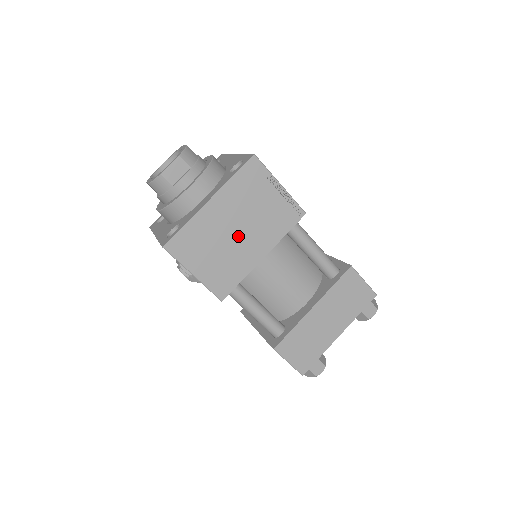
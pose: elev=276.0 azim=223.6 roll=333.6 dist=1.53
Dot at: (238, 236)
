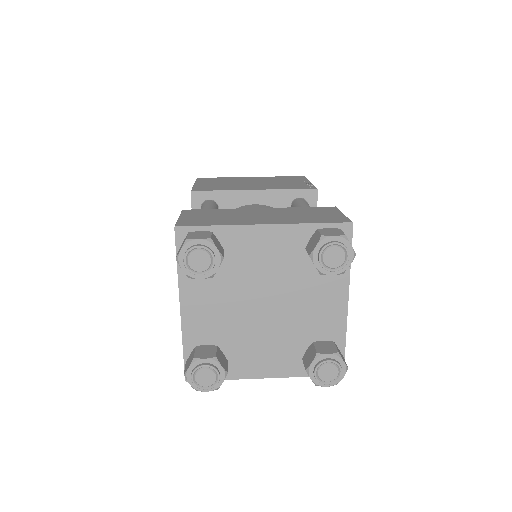
Dot at: (249, 184)
